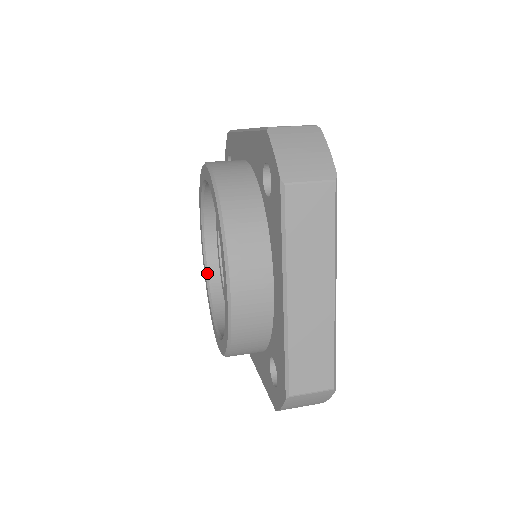
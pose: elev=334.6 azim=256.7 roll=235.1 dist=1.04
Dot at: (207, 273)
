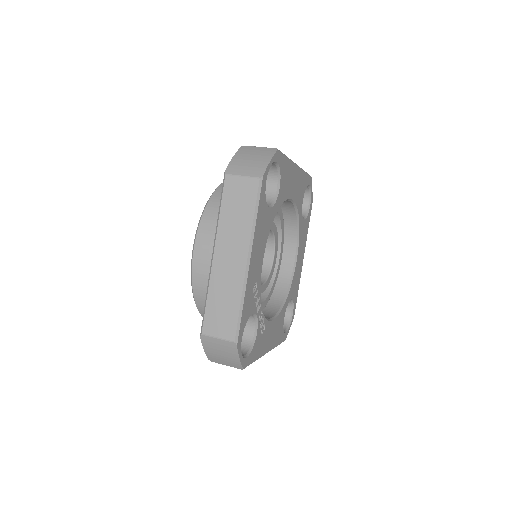
Dot at: occluded
